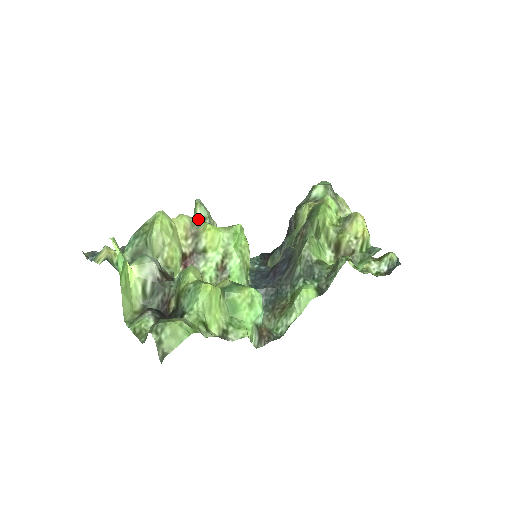
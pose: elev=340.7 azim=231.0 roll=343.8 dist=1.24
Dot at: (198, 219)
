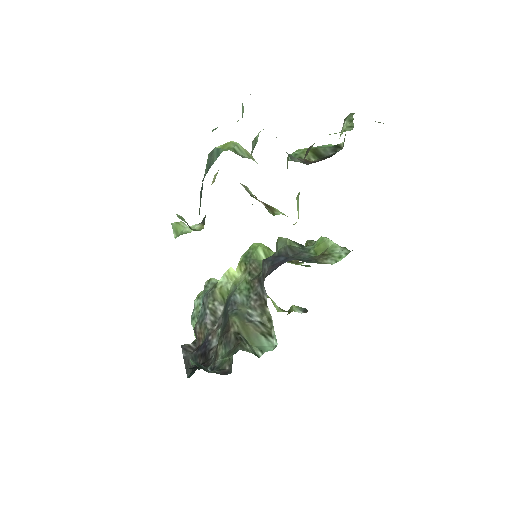
Dot at: (192, 226)
